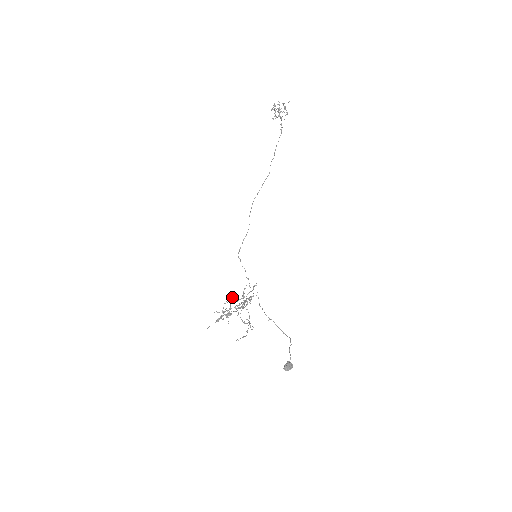
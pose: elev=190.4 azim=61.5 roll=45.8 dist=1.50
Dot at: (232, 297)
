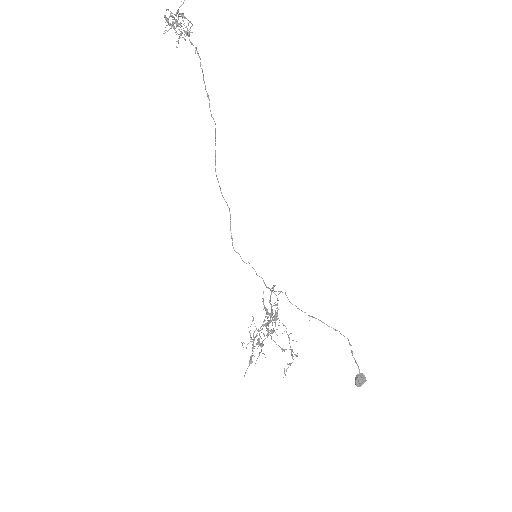
Dot at: occluded
